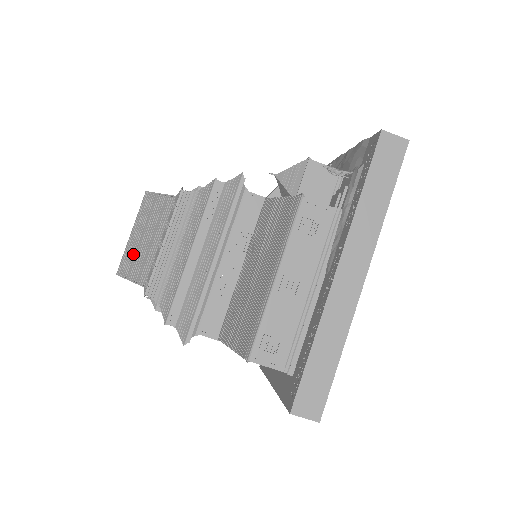
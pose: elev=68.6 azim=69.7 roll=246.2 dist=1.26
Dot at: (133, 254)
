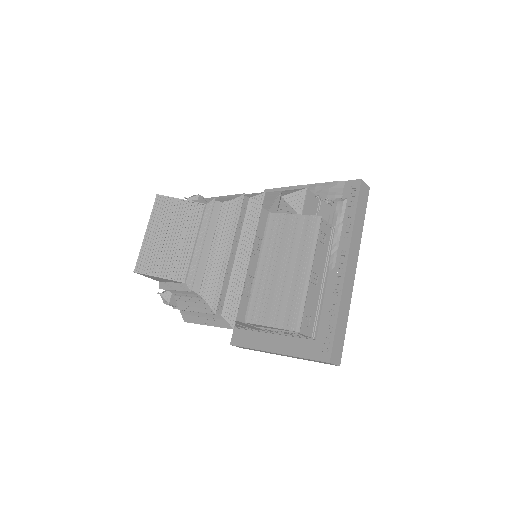
Dot at: (157, 253)
